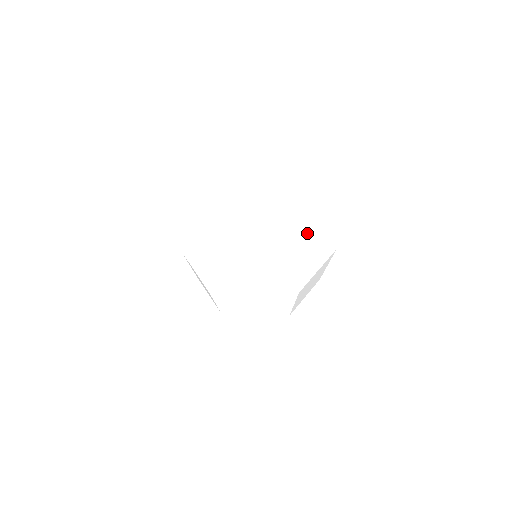
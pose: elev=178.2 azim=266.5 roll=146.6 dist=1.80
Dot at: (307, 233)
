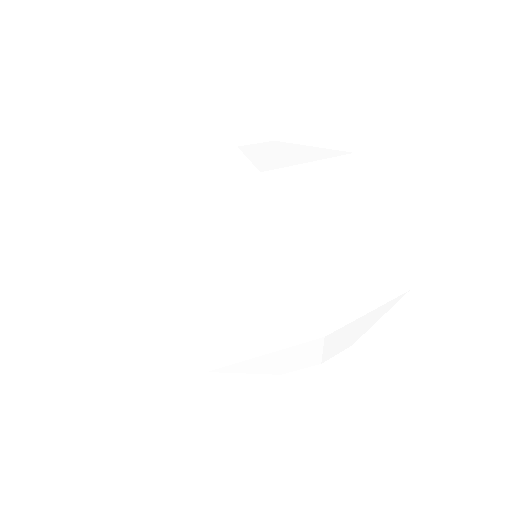
Dot at: (309, 164)
